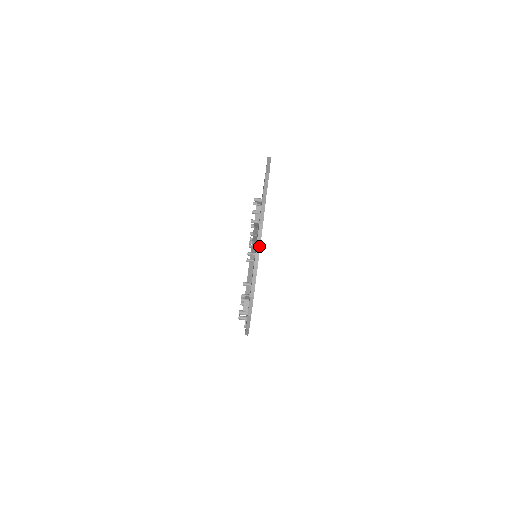
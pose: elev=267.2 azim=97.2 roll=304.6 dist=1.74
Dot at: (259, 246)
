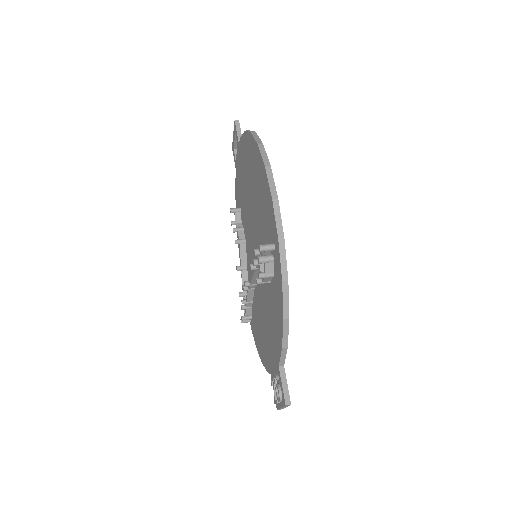
Dot at: (253, 132)
